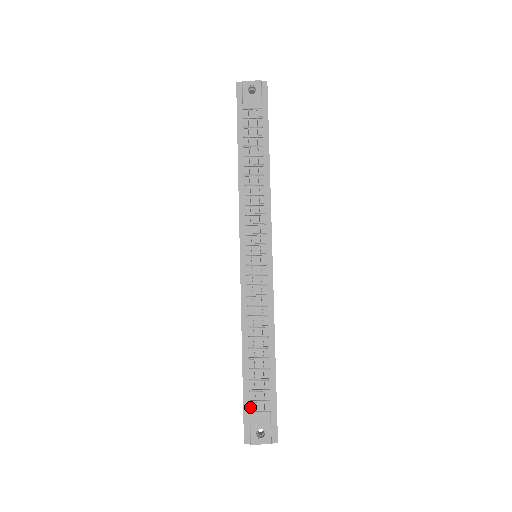
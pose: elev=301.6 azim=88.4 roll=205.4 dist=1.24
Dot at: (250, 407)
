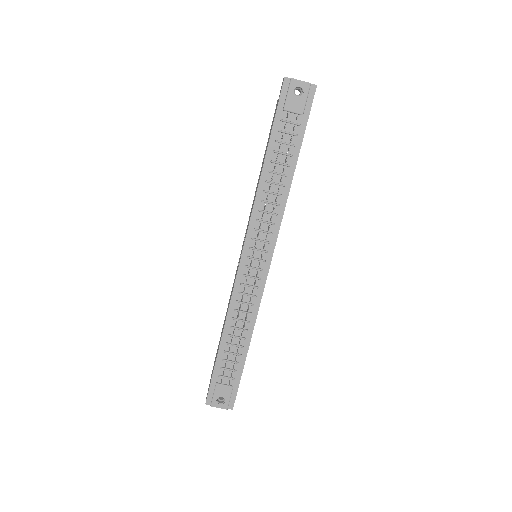
Dot at: (217, 379)
